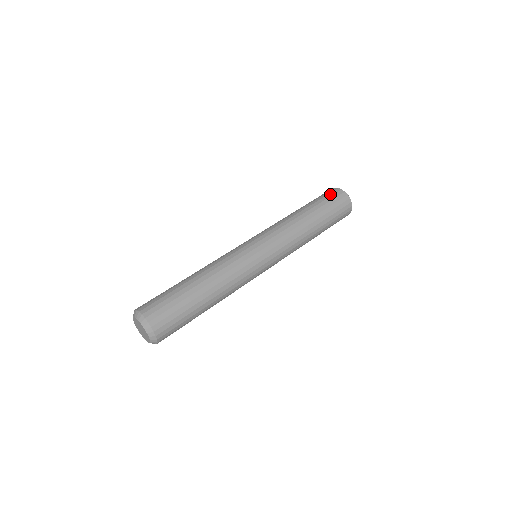
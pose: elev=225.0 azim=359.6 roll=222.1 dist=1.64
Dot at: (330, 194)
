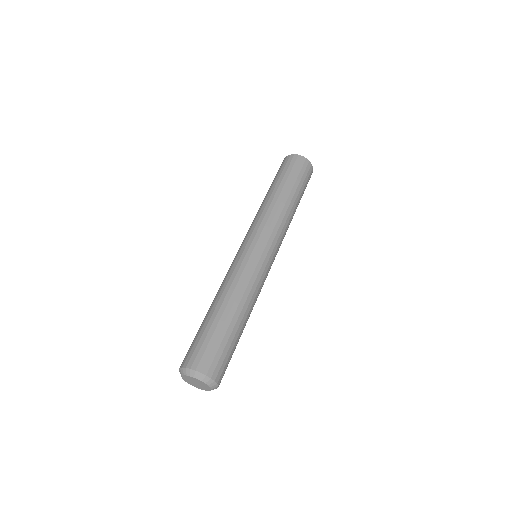
Dot at: (287, 164)
